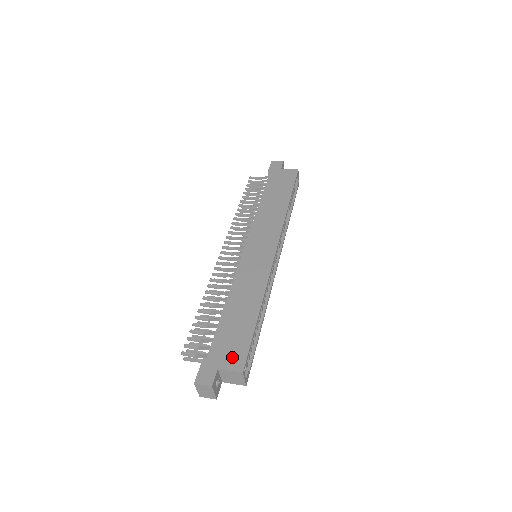
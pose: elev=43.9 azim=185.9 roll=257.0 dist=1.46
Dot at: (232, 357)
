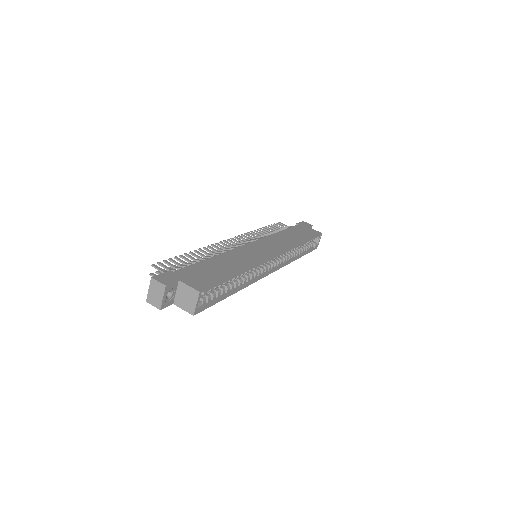
Dot at: (196, 281)
